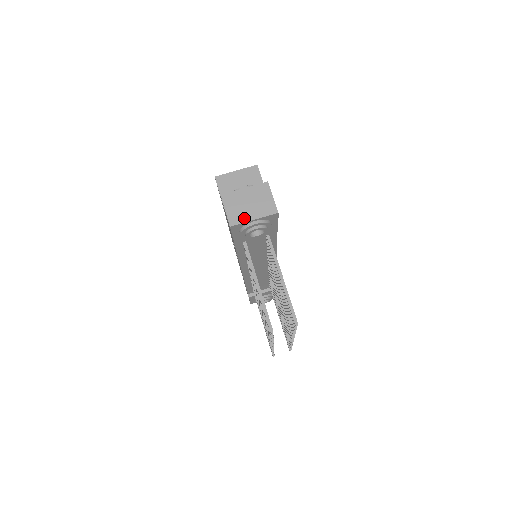
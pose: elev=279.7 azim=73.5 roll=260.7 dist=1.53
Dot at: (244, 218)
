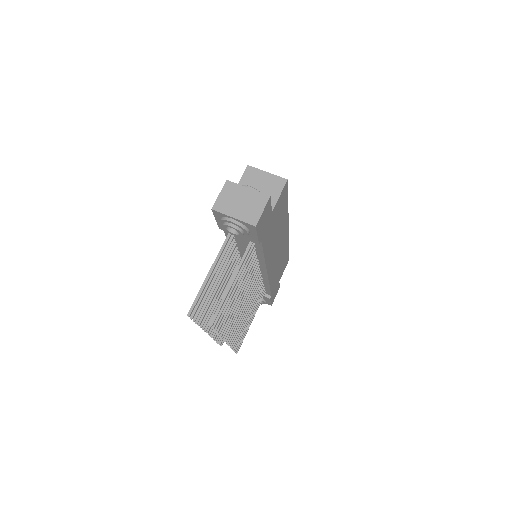
Dot at: (227, 210)
